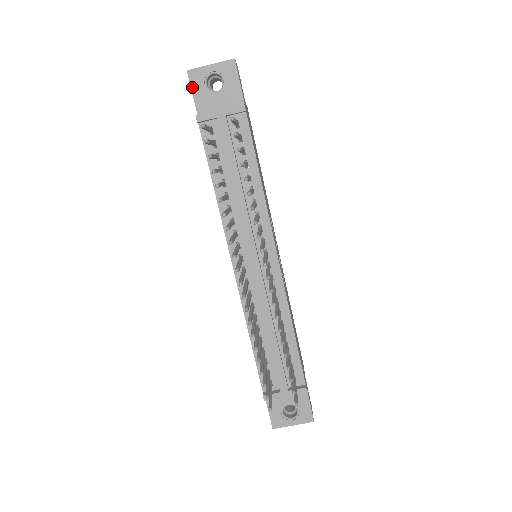
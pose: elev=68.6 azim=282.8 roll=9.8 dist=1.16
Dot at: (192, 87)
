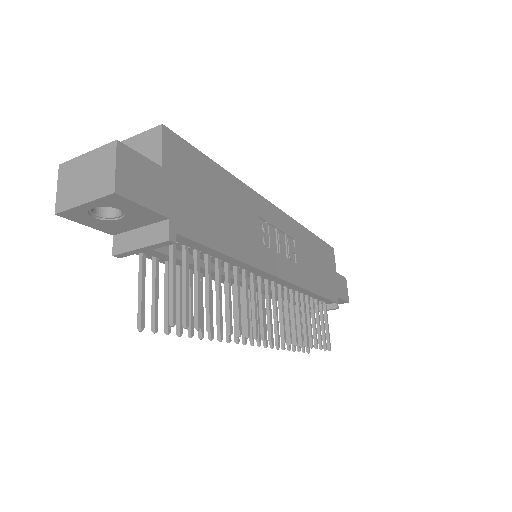
Dot at: (79, 222)
